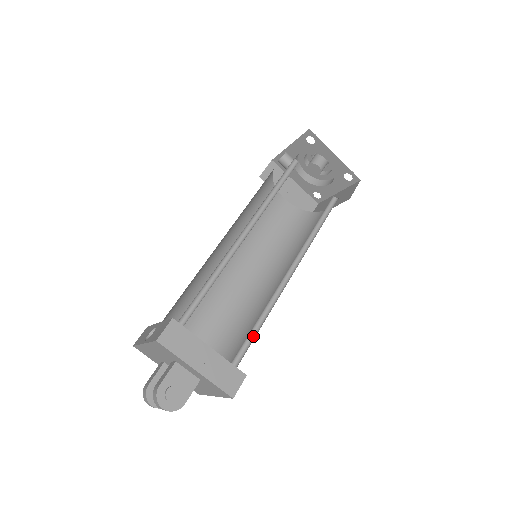
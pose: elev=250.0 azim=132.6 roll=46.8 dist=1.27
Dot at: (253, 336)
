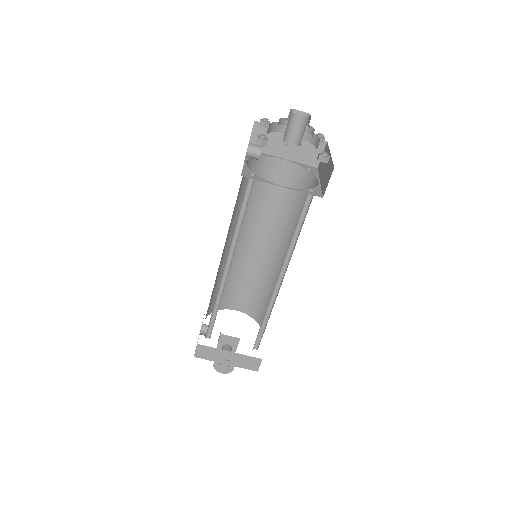
Dot at: (264, 329)
